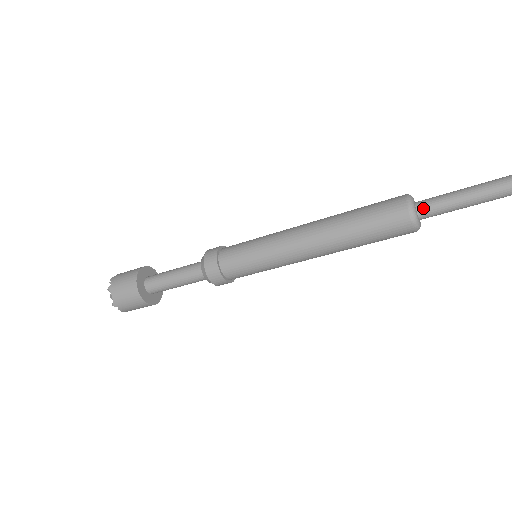
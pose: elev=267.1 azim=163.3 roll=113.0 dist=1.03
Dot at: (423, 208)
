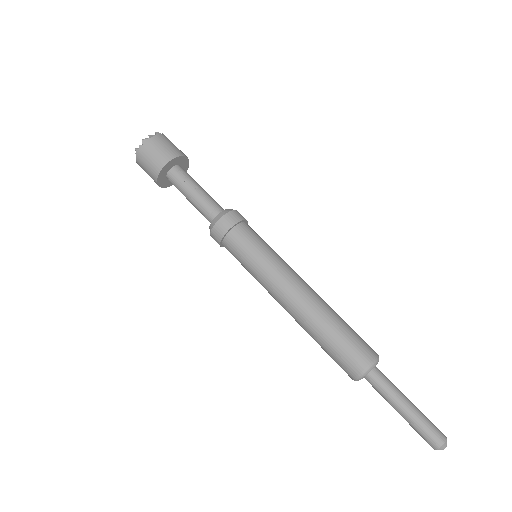
Dot at: (369, 381)
